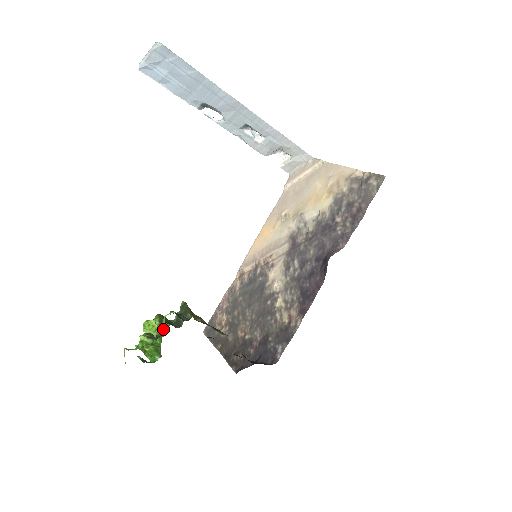
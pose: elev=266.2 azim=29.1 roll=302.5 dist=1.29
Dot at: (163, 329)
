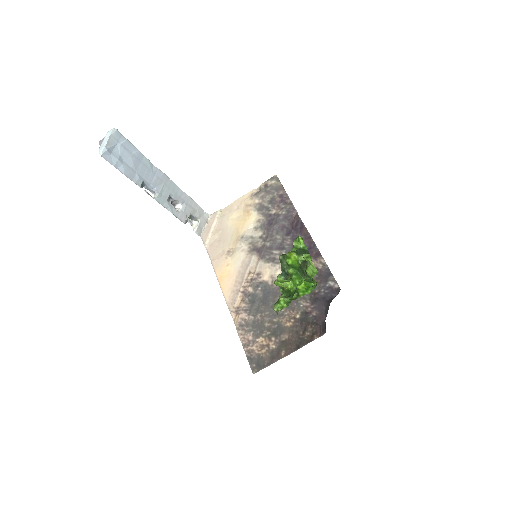
Dot at: (305, 249)
